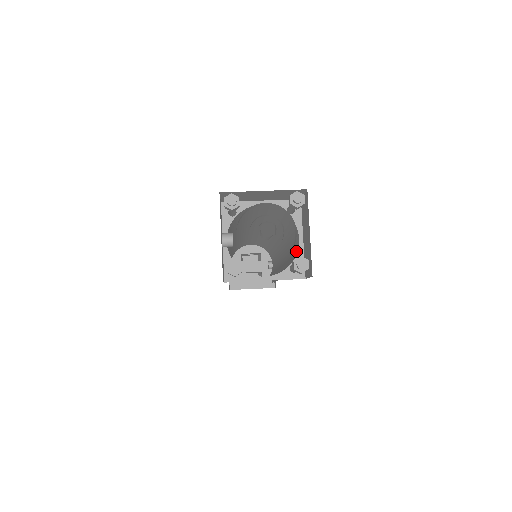
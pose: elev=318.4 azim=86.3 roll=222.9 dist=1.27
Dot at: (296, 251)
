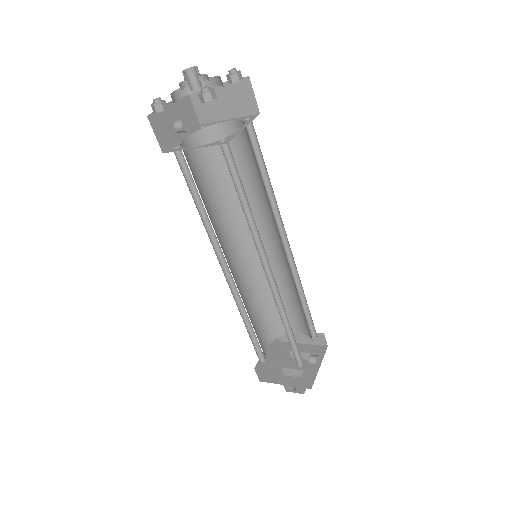
Dot at: occluded
